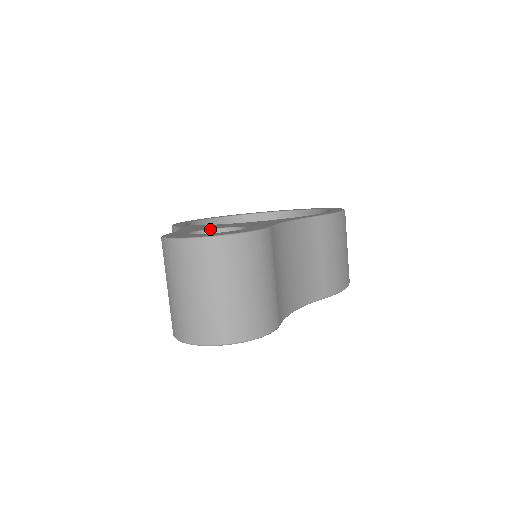
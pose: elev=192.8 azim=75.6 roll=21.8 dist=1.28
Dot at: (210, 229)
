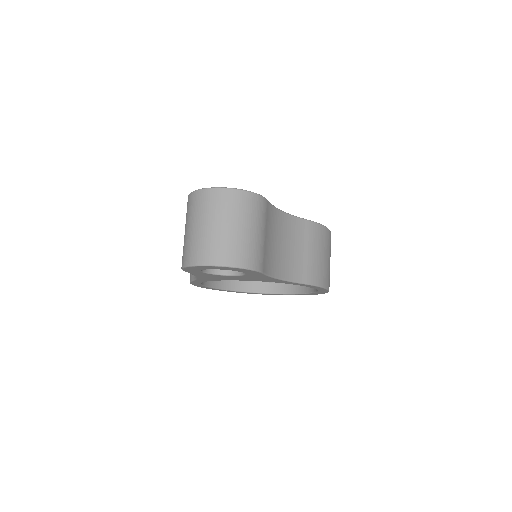
Dot at: occluded
